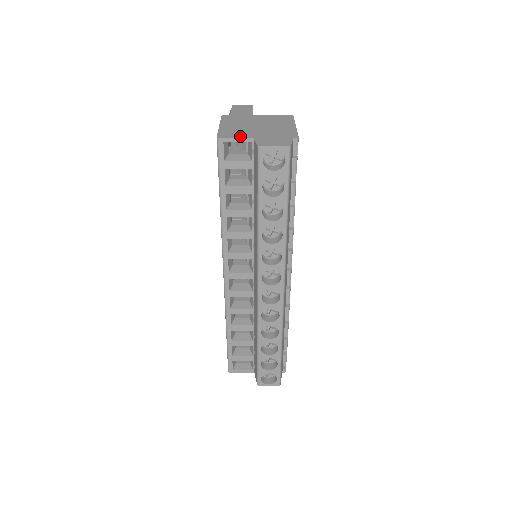
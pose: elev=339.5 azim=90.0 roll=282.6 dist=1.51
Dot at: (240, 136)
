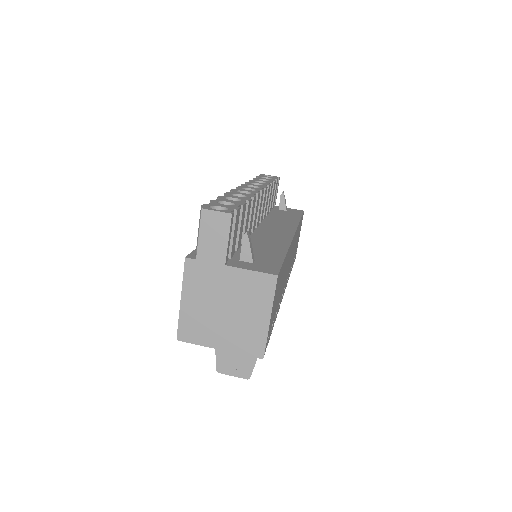
Dot at: (201, 341)
